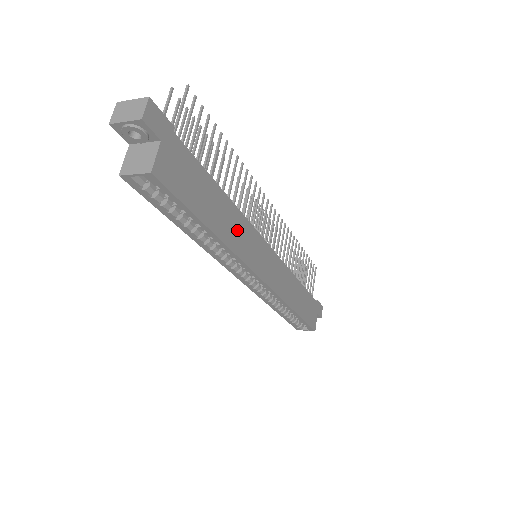
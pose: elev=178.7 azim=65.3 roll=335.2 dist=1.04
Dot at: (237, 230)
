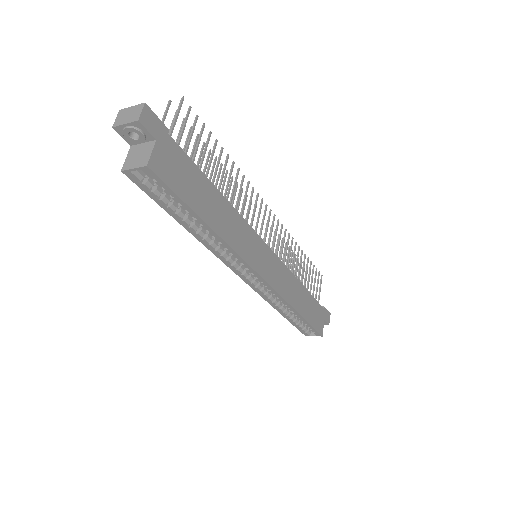
Dot at: (233, 227)
